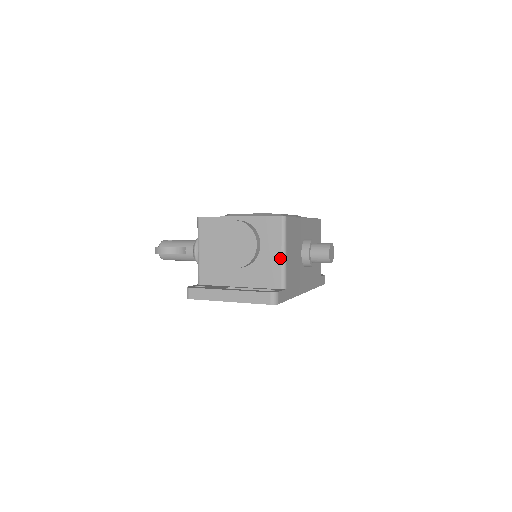
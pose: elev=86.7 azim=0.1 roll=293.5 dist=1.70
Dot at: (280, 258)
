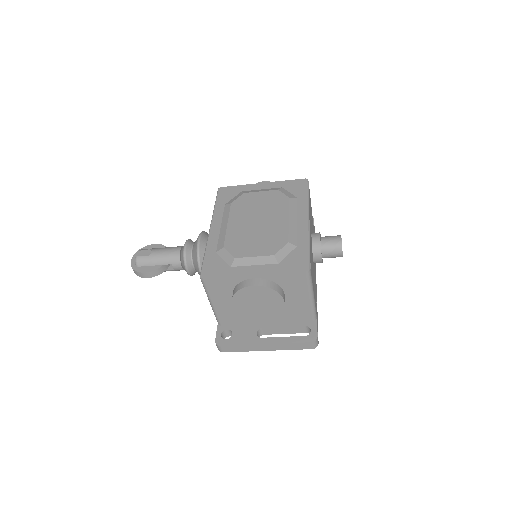
Dot at: (309, 302)
